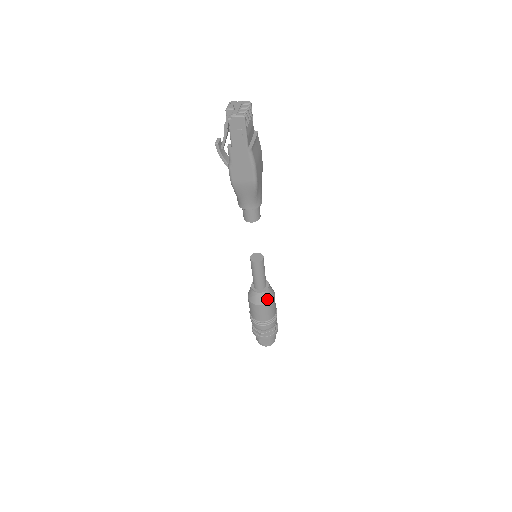
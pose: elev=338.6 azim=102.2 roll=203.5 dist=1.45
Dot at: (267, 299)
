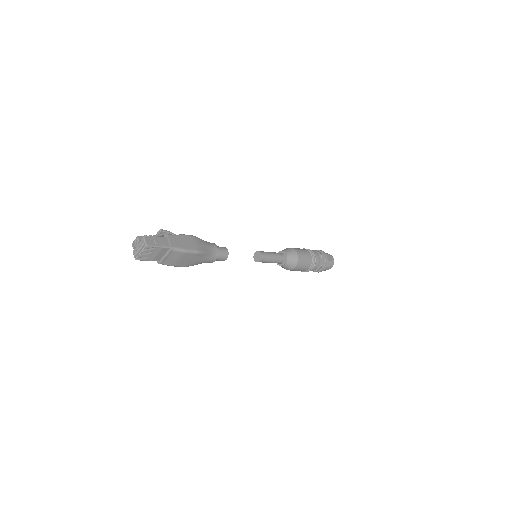
Dot at: (285, 268)
